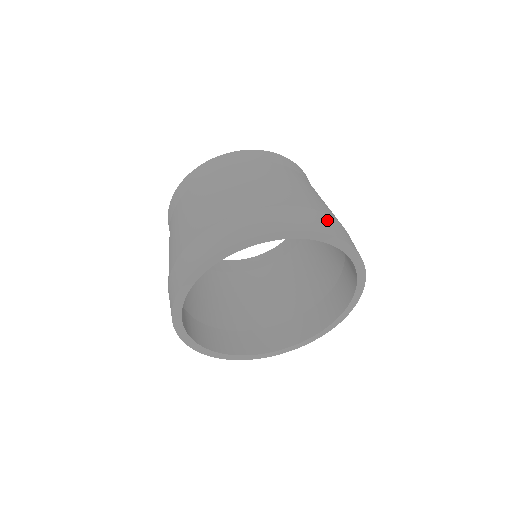
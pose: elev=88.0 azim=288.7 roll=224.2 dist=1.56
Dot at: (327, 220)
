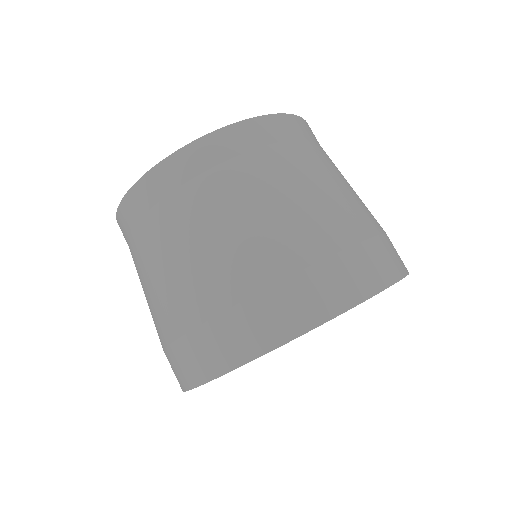
Dot at: (315, 284)
